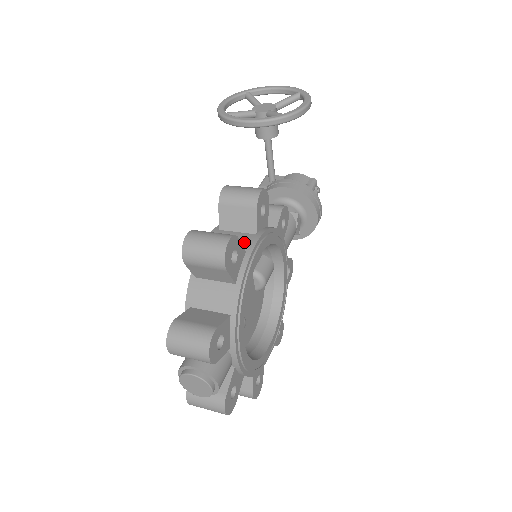
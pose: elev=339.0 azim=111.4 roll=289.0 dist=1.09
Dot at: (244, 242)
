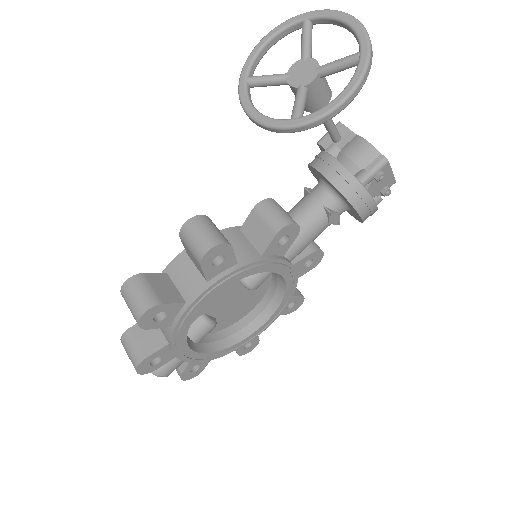
Dot at: (191, 288)
